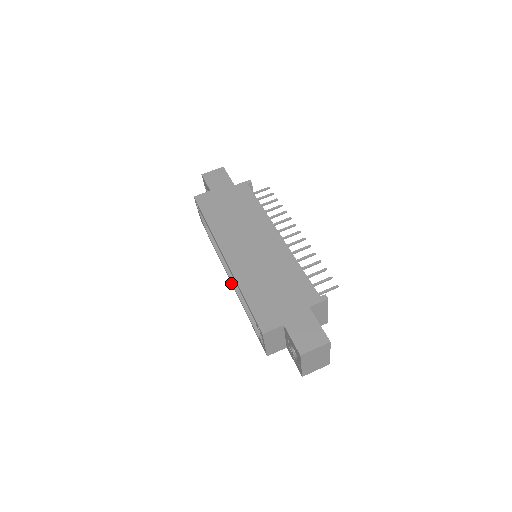
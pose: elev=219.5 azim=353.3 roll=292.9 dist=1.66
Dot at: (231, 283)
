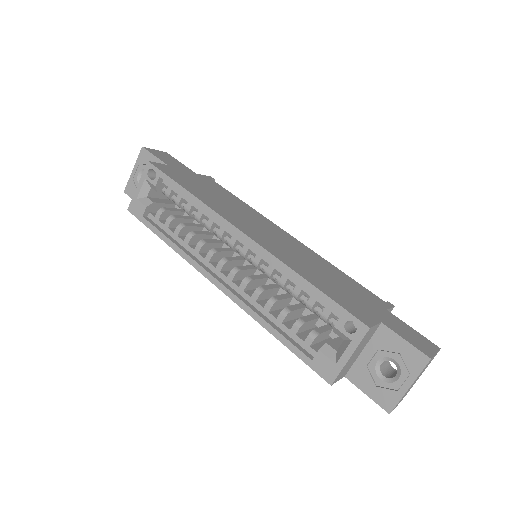
Dot at: (218, 288)
